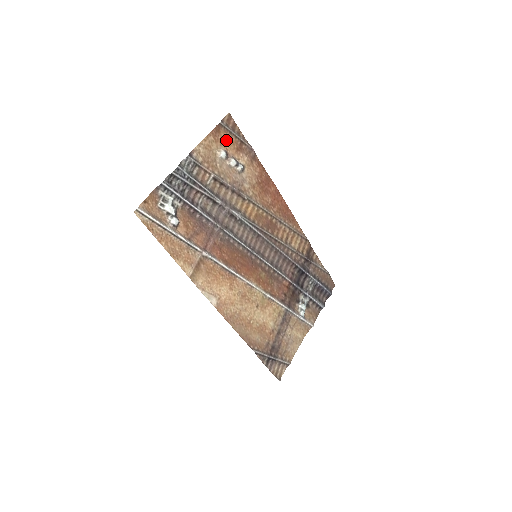
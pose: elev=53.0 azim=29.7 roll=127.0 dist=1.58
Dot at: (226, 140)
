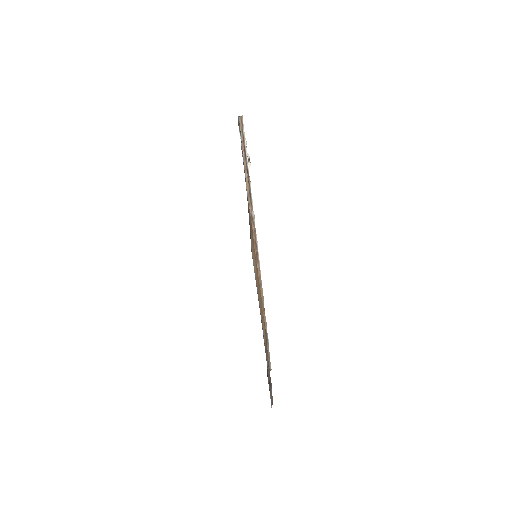
Dot at: occluded
